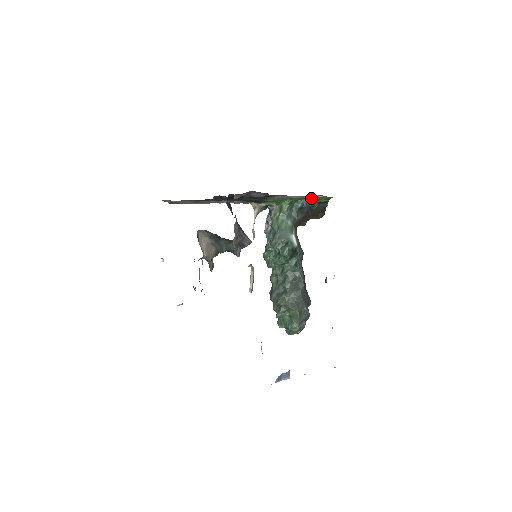
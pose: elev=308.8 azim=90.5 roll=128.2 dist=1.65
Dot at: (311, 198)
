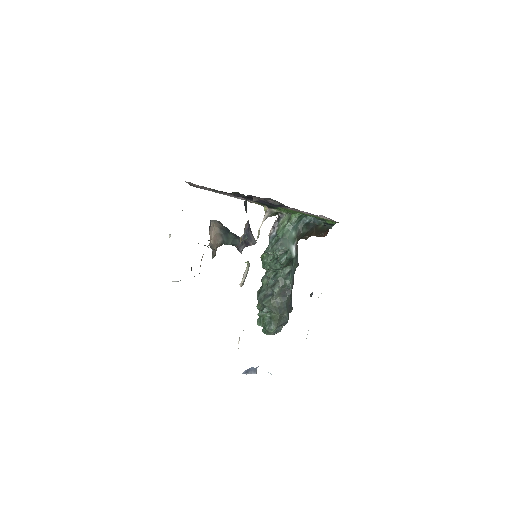
Dot at: (320, 218)
